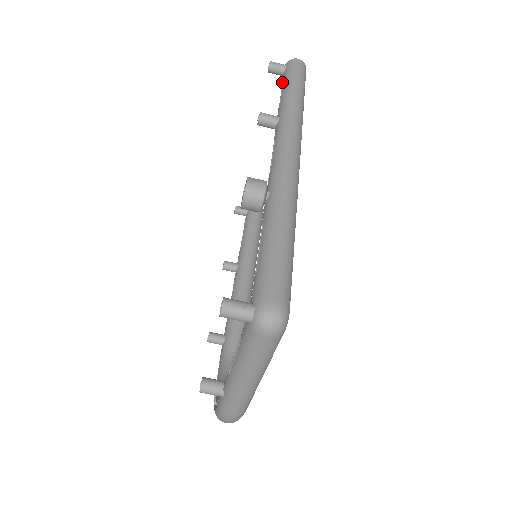
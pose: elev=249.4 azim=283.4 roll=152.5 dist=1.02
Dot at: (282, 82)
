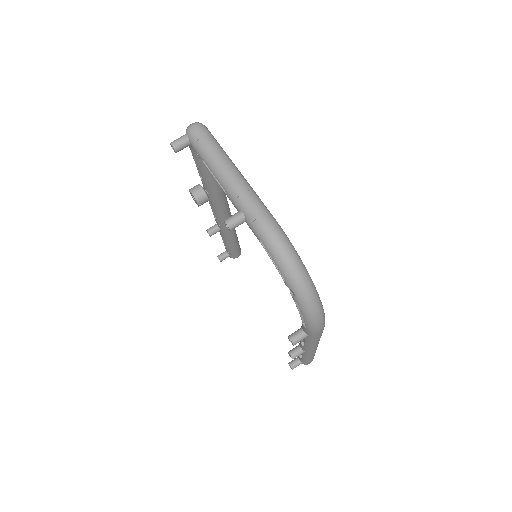
Dot at: (225, 247)
